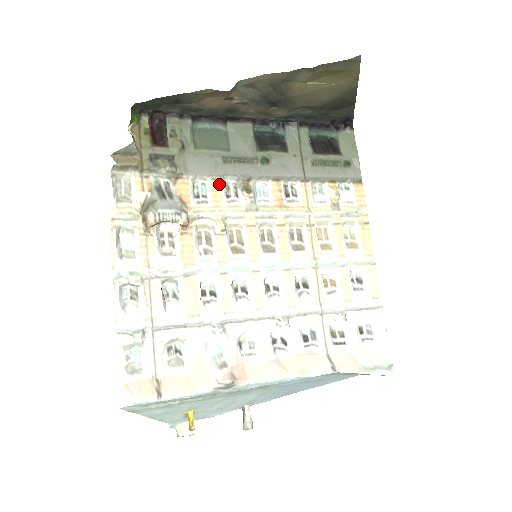
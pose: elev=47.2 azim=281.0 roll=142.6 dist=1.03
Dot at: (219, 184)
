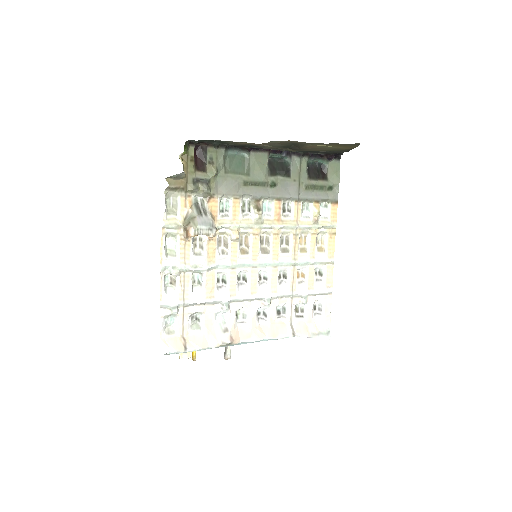
Dot at: (238, 202)
